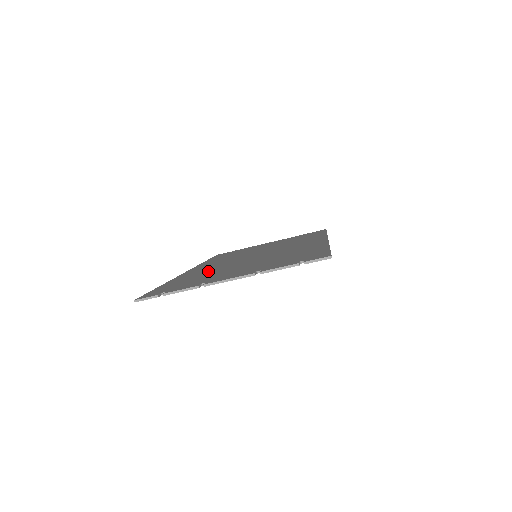
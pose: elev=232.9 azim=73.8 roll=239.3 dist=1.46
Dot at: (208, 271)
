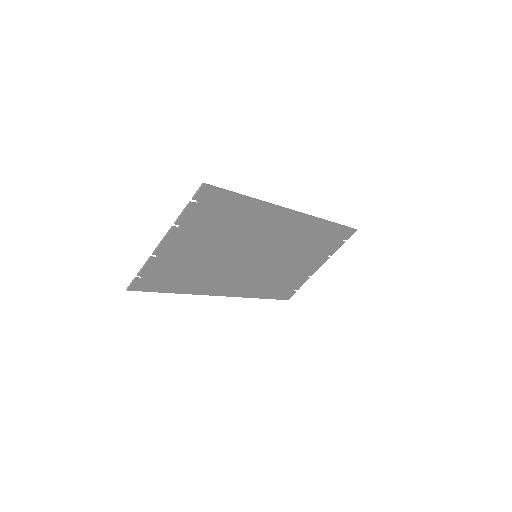
Dot at: (205, 272)
